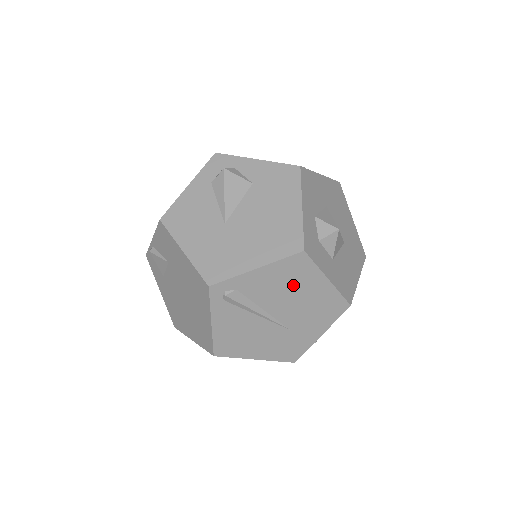
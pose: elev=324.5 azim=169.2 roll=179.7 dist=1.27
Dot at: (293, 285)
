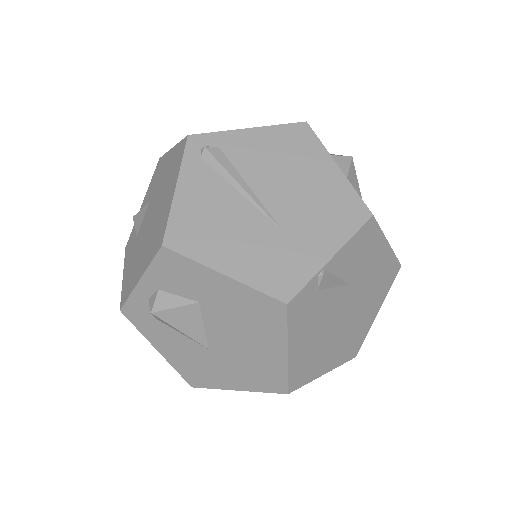
Dot at: (291, 161)
